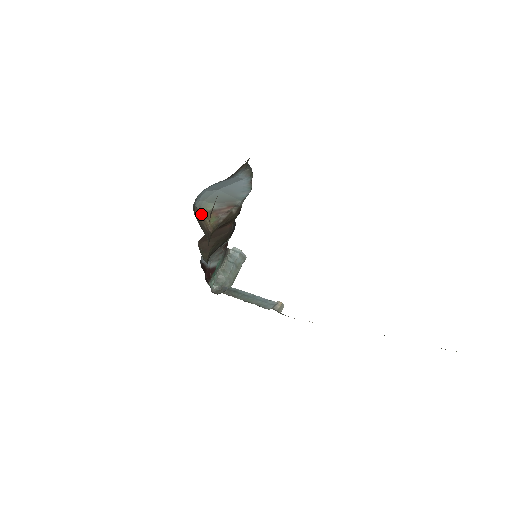
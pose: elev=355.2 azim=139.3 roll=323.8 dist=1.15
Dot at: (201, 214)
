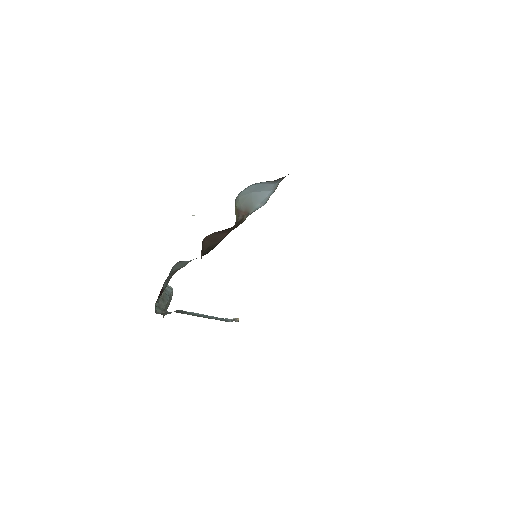
Dot at: (235, 206)
